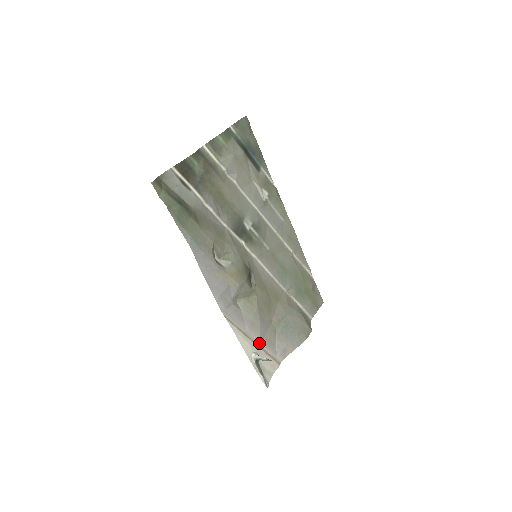
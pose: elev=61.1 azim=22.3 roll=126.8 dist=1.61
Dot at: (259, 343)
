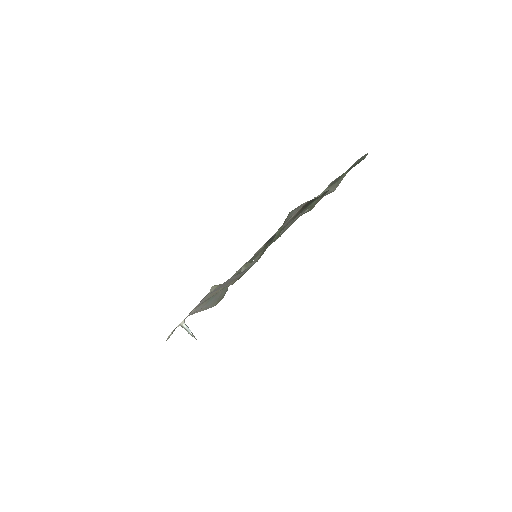
Dot at: occluded
